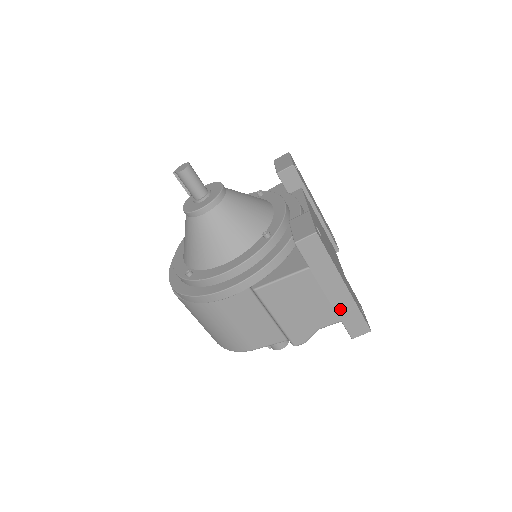
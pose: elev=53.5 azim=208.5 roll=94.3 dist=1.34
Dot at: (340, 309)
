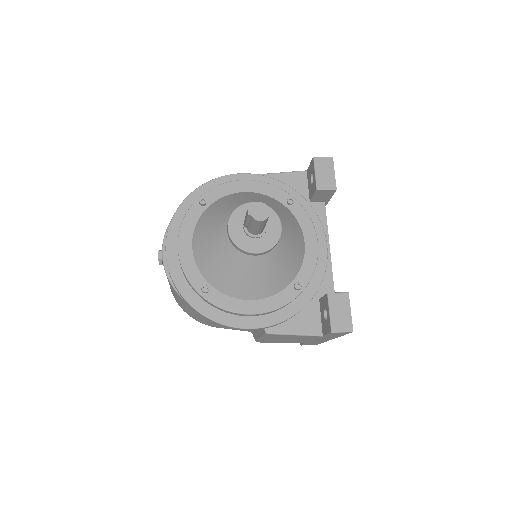
Dot at: (313, 342)
